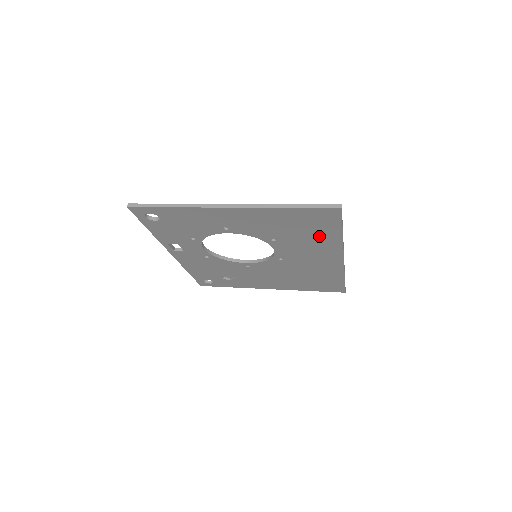
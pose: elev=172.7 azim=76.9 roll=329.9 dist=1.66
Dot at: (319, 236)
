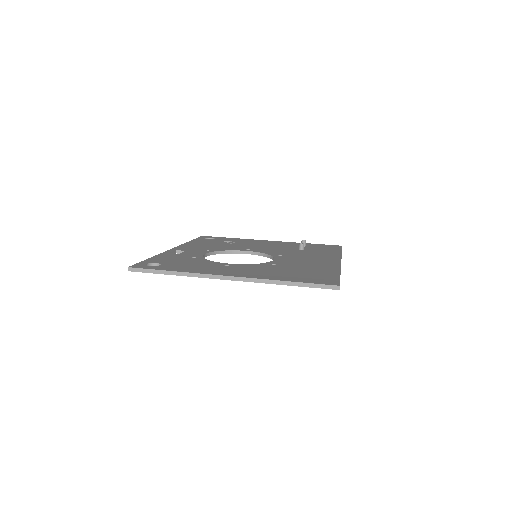
Dot at: occluded
